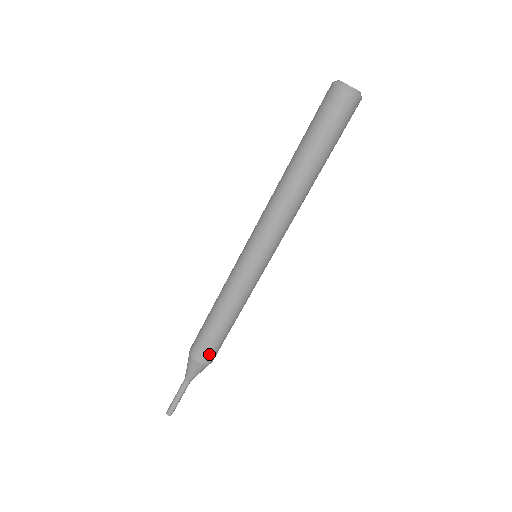
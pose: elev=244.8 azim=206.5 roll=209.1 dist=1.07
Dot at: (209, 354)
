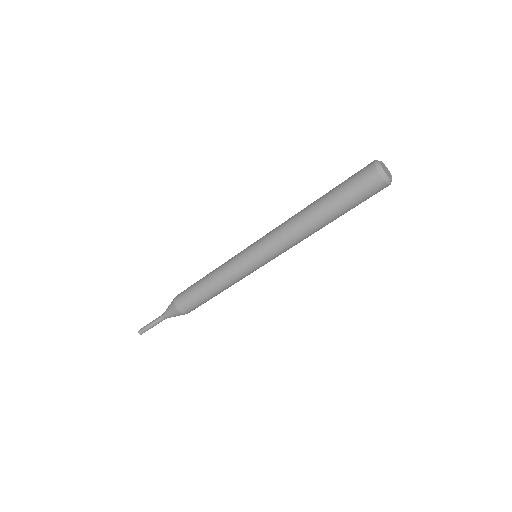
Dot at: occluded
